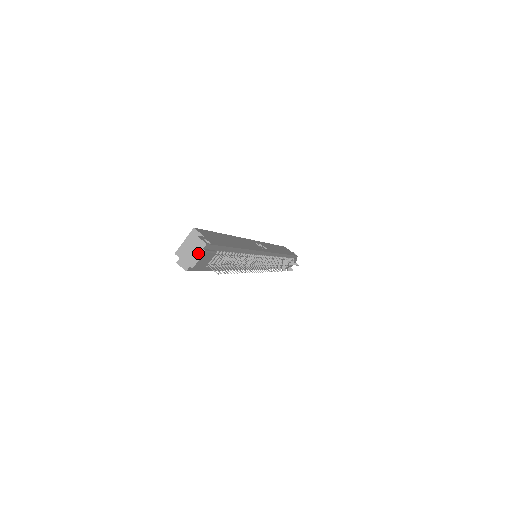
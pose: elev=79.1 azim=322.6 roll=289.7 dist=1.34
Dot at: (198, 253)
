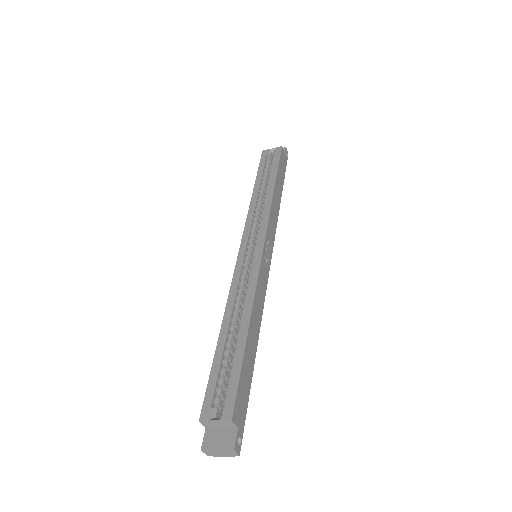
Dot at: (227, 455)
